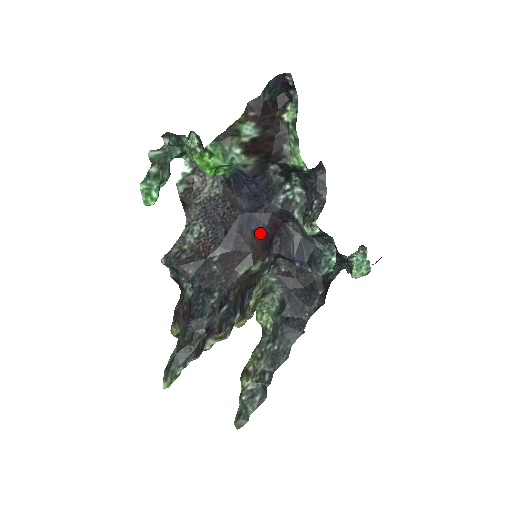
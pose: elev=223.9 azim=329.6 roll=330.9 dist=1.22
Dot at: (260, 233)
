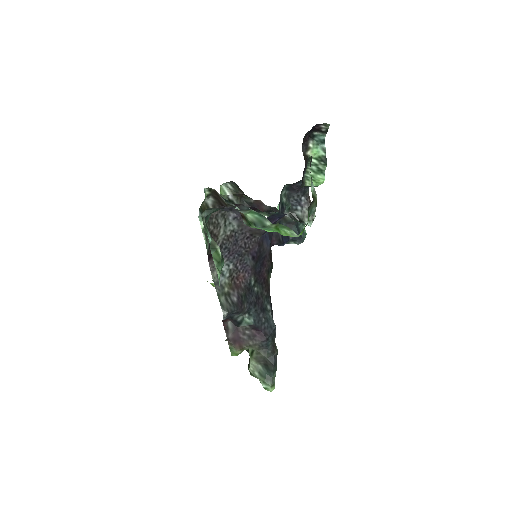
Dot at: occluded
